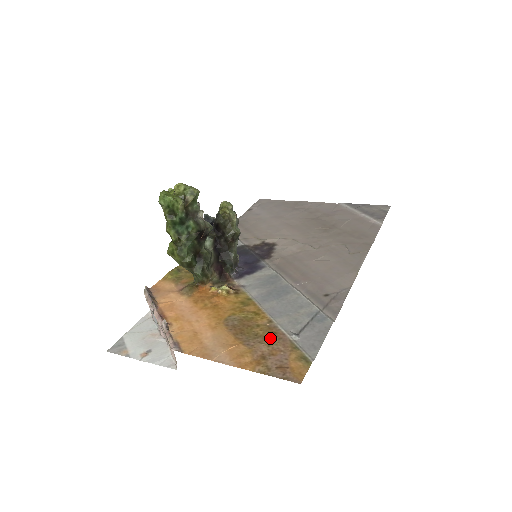
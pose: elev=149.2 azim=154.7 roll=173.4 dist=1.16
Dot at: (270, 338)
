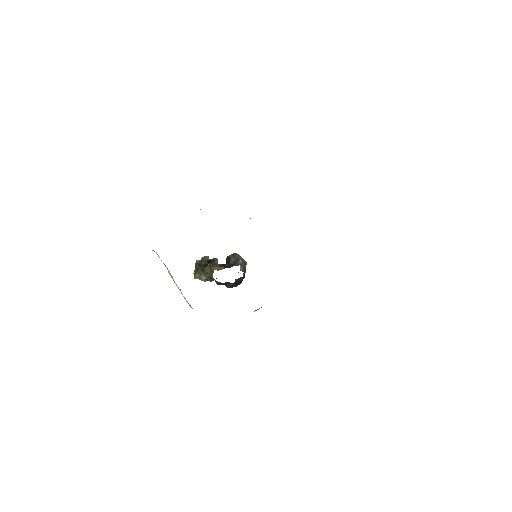
Dot at: occluded
